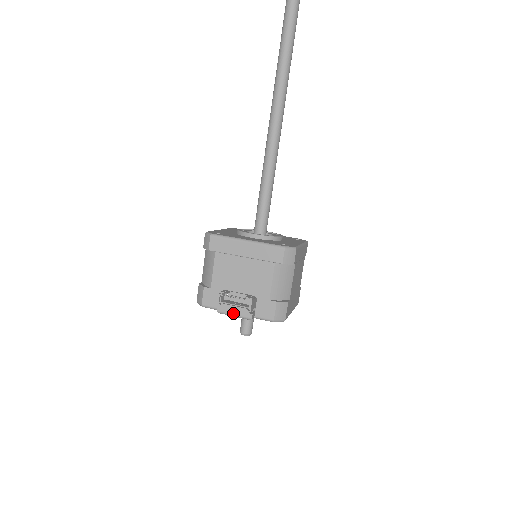
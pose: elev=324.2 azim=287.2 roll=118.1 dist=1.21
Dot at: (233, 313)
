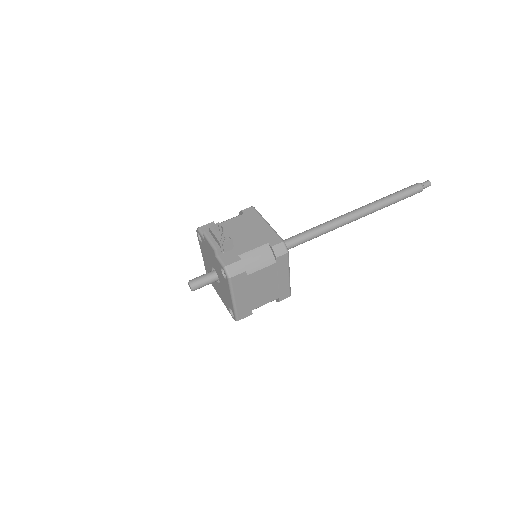
Dot at: (211, 239)
